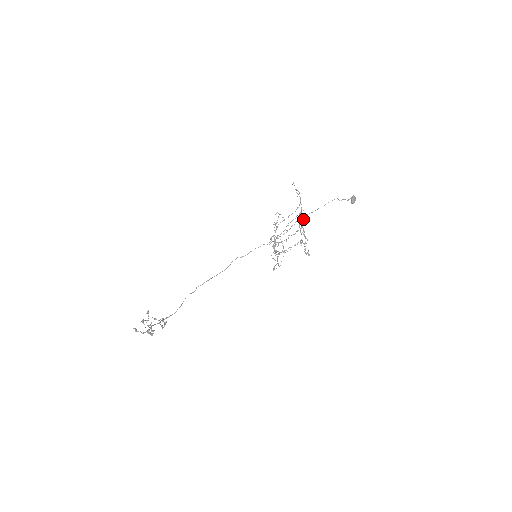
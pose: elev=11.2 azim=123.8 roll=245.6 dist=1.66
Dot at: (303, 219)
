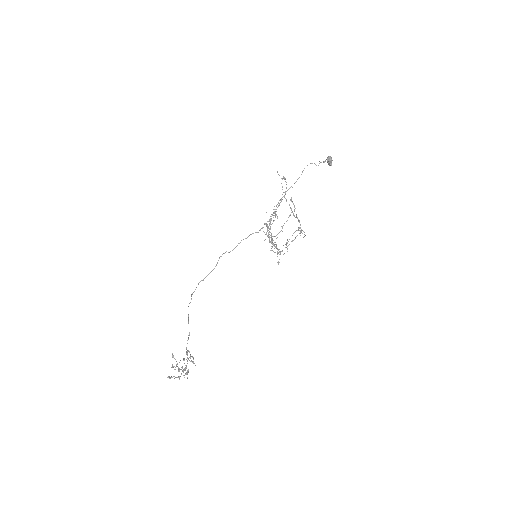
Dot at: (294, 205)
